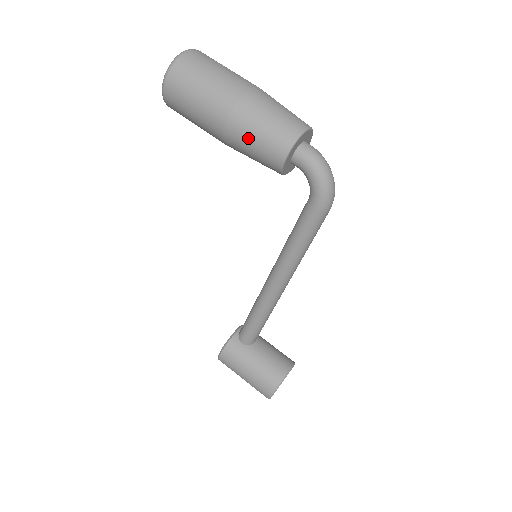
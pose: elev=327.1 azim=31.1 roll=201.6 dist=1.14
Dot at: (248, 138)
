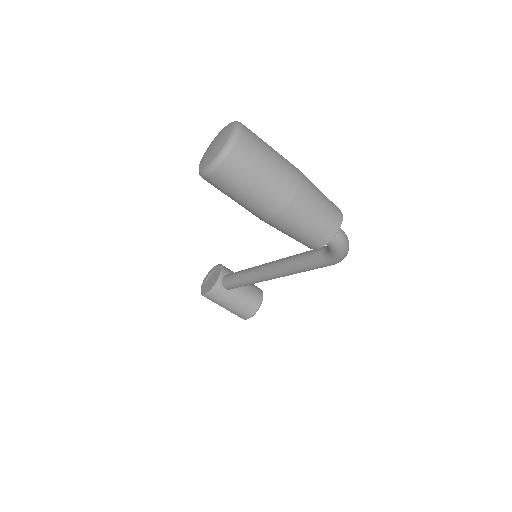
Dot at: (290, 232)
